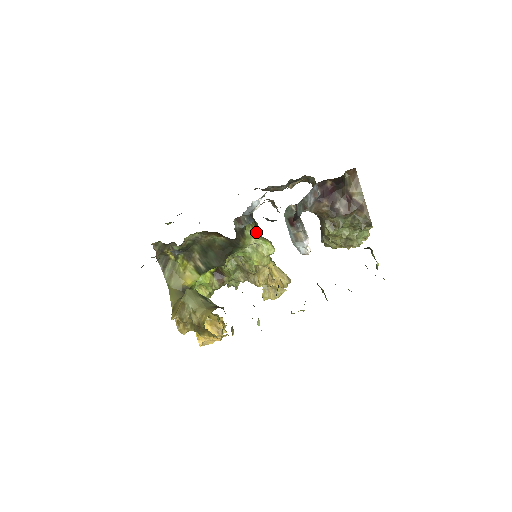
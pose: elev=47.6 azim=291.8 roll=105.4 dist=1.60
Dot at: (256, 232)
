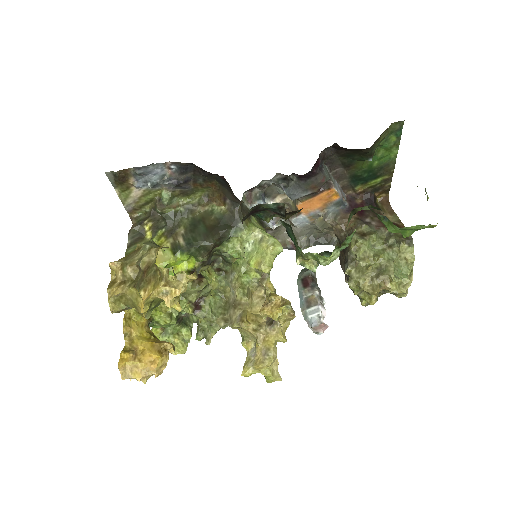
Dot at: (264, 230)
